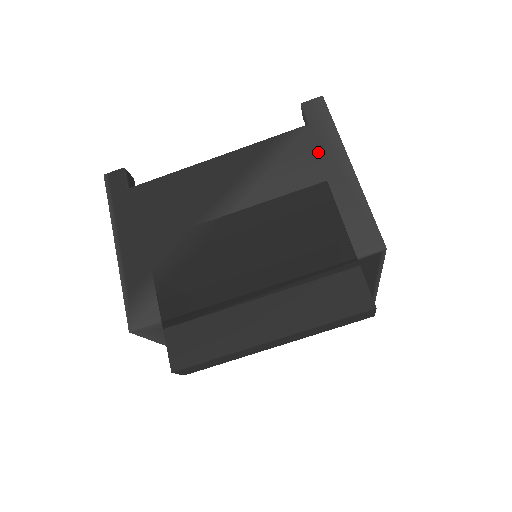
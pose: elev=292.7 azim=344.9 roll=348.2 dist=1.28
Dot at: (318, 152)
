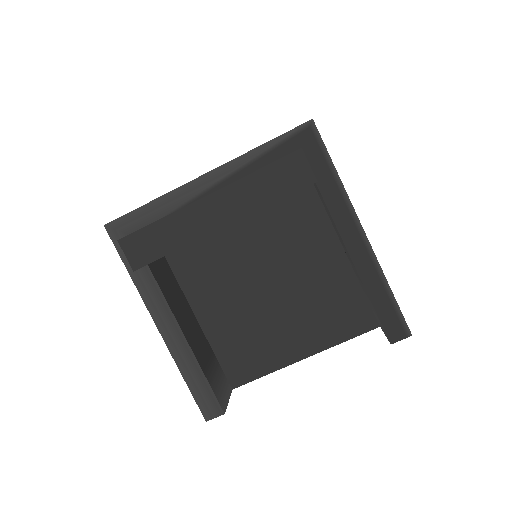
Dot at: occluded
